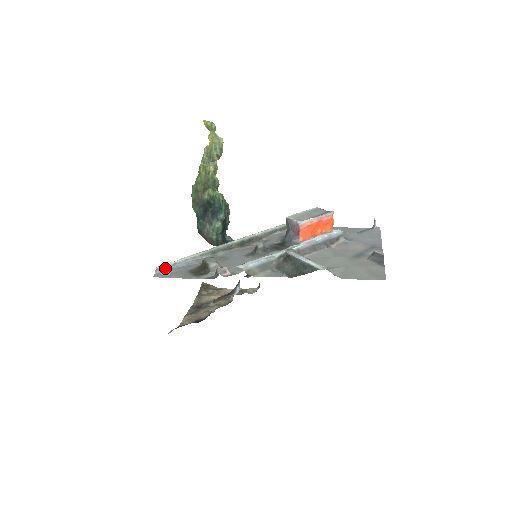
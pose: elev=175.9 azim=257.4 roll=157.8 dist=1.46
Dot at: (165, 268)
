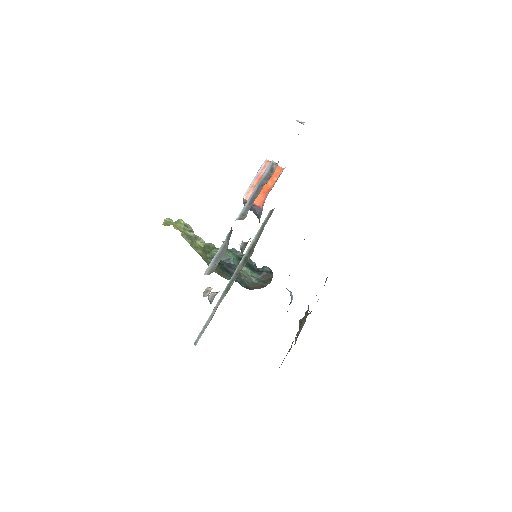
Dot at: (200, 336)
